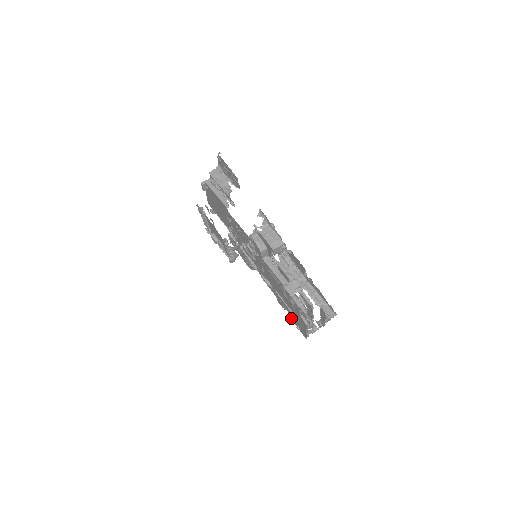
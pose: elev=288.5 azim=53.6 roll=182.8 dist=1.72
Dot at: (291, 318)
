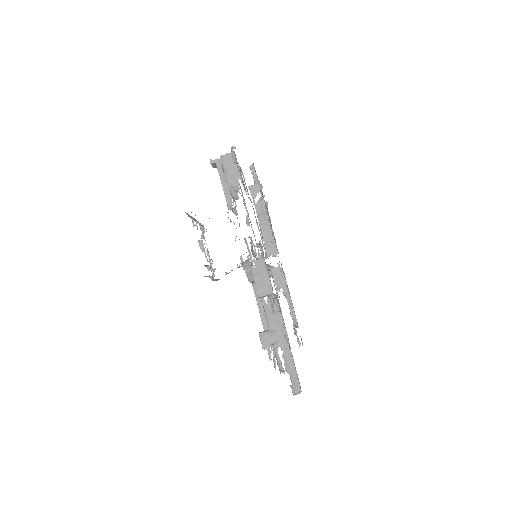
Dot at: occluded
